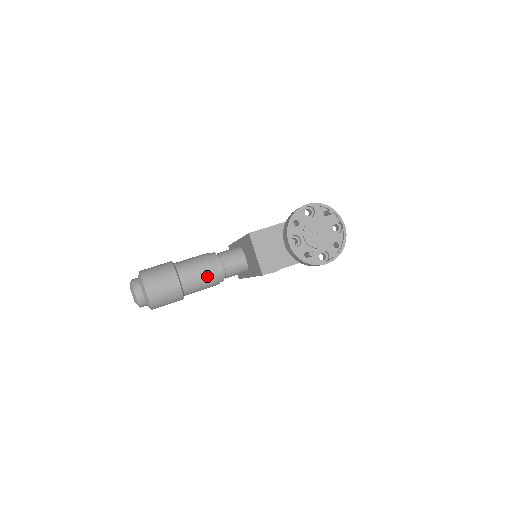
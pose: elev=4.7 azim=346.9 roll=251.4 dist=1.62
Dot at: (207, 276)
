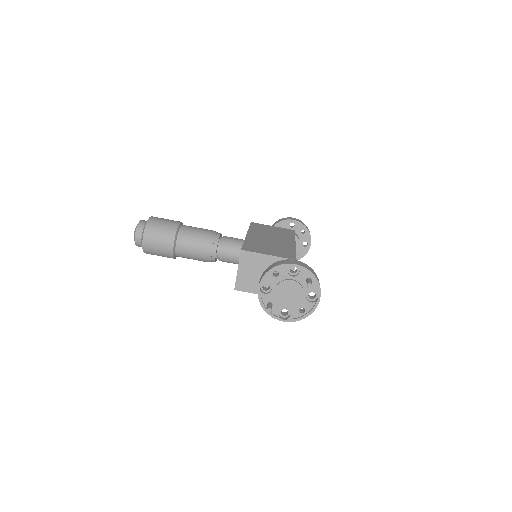
Dot at: (200, 254)
